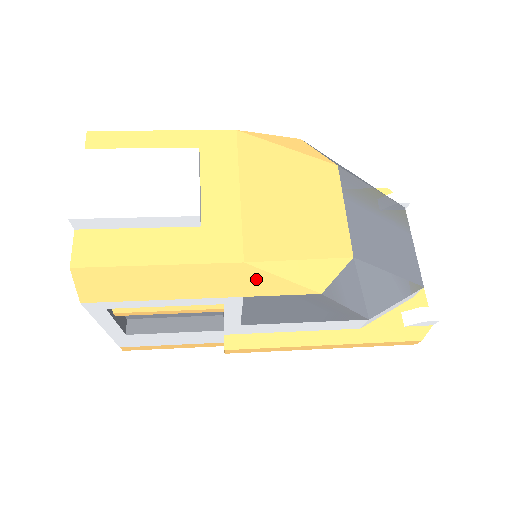
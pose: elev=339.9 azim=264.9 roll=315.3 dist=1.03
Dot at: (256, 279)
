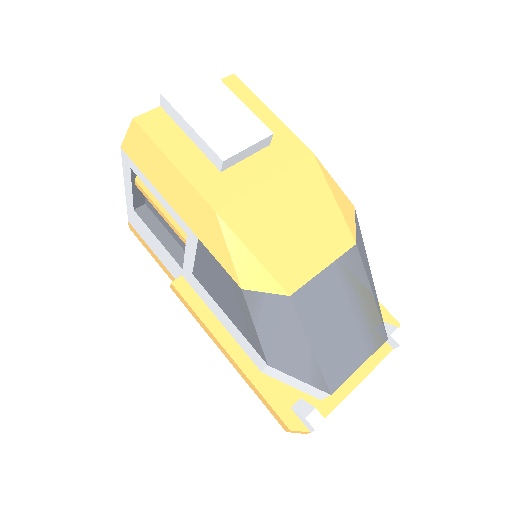
Dot at: (214, 233)
